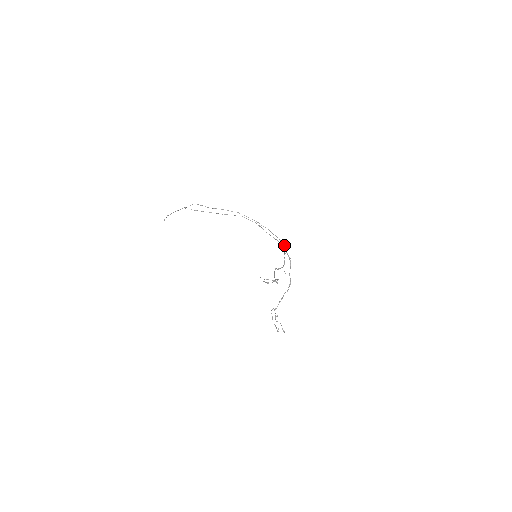
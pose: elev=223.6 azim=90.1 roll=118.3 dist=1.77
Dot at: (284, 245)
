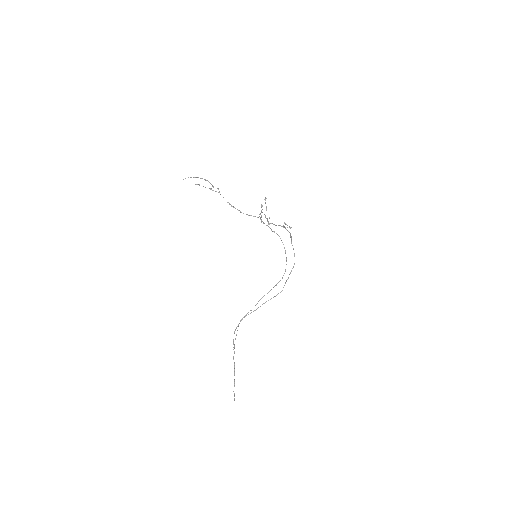
Dot at: occluded
